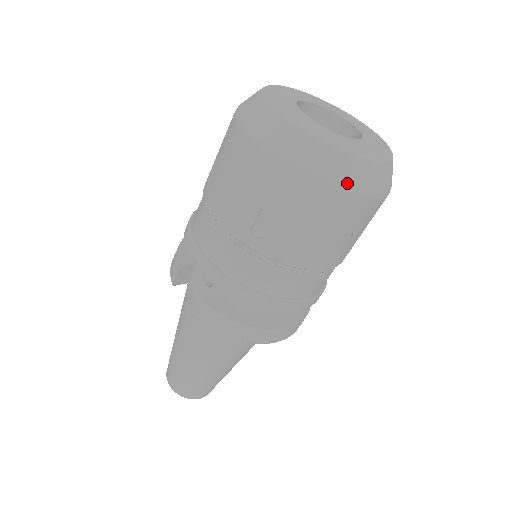
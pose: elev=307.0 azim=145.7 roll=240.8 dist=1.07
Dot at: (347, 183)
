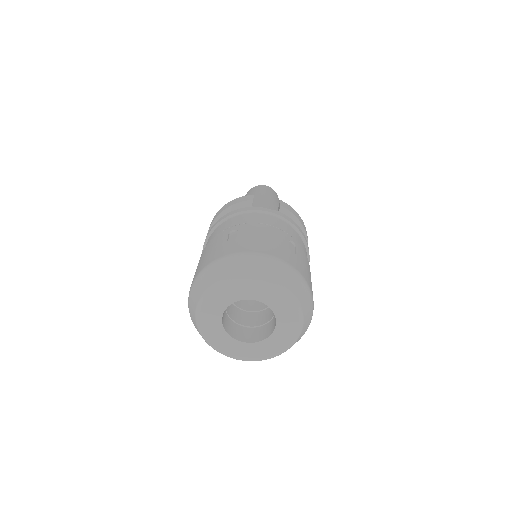
Dot at: occluded
